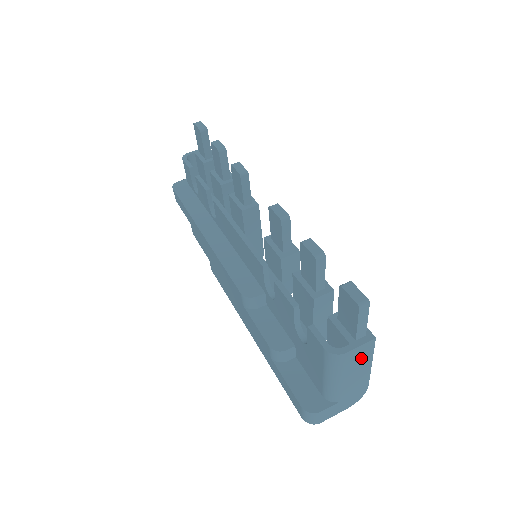
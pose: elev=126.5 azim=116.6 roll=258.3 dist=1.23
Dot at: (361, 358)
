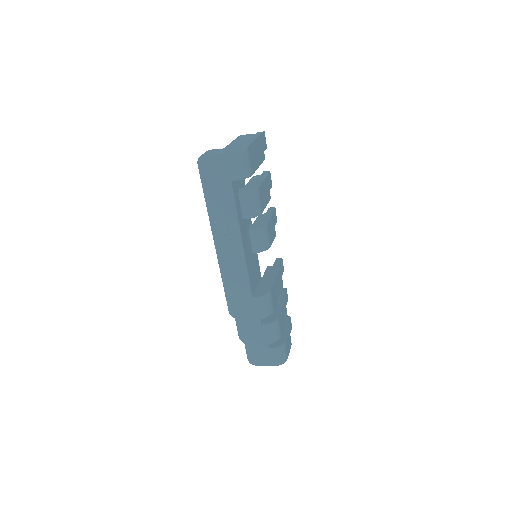
Dot at: (249, 137)
